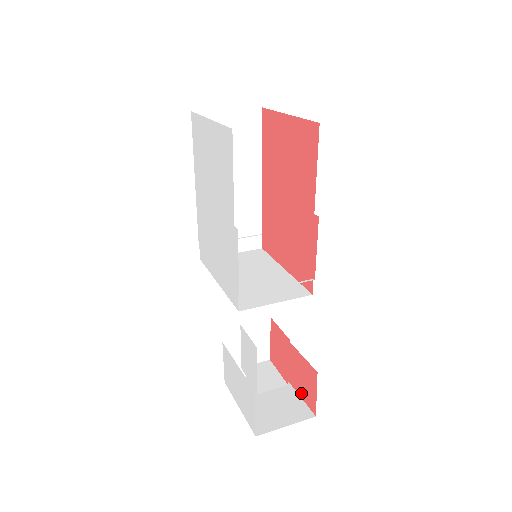
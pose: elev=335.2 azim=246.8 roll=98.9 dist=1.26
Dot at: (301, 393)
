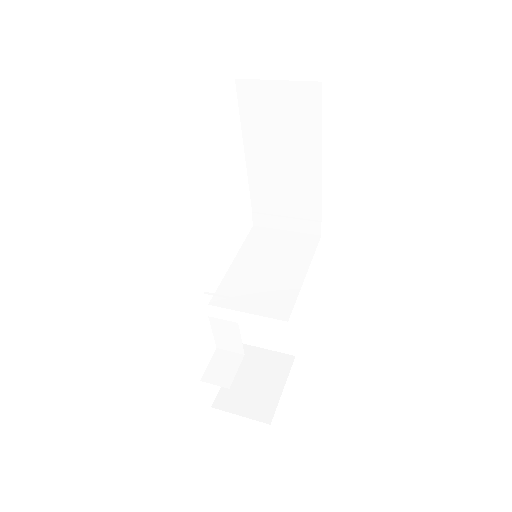
Dot at: occluded
